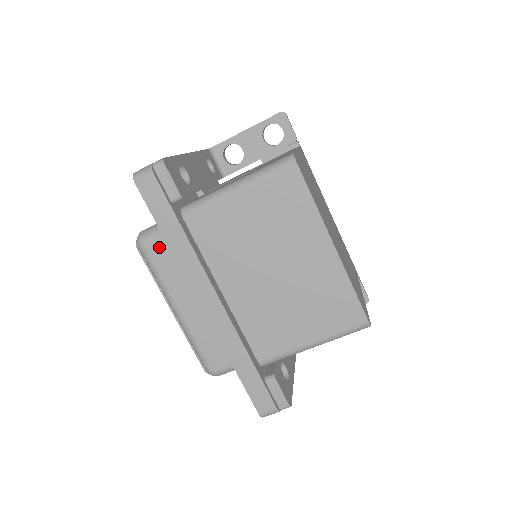
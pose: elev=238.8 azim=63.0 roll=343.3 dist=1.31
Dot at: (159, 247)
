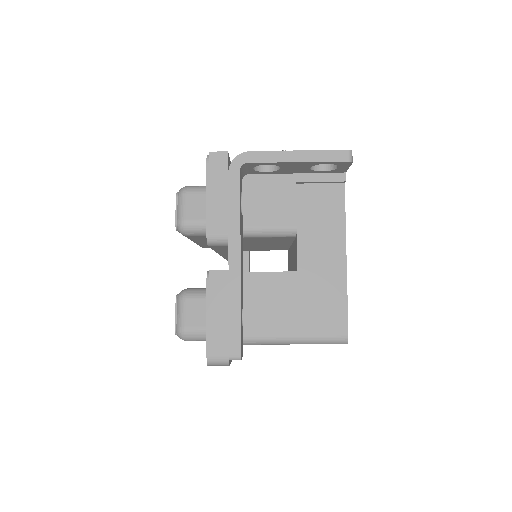
Dot at: occluded
